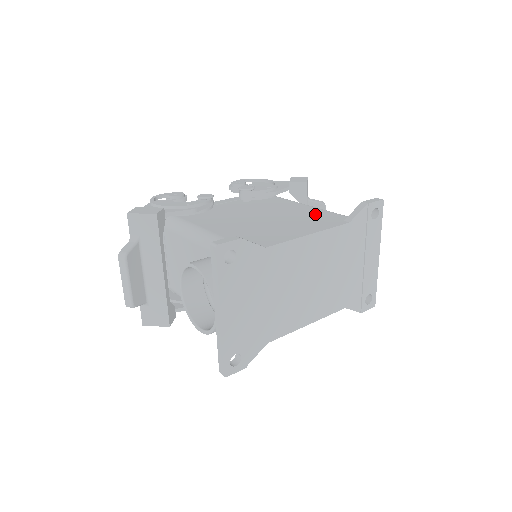
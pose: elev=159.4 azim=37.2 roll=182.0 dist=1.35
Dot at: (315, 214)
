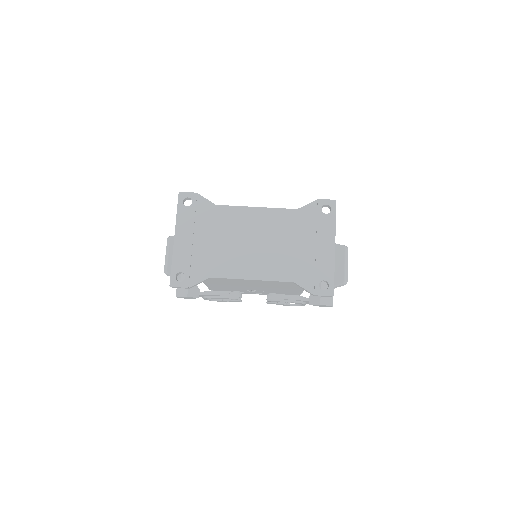
Dot at: occluded
